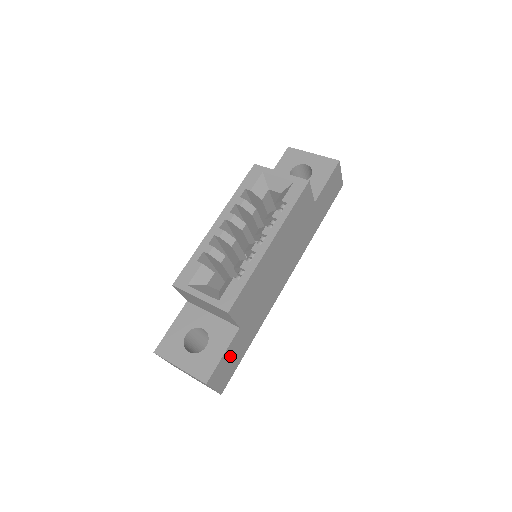
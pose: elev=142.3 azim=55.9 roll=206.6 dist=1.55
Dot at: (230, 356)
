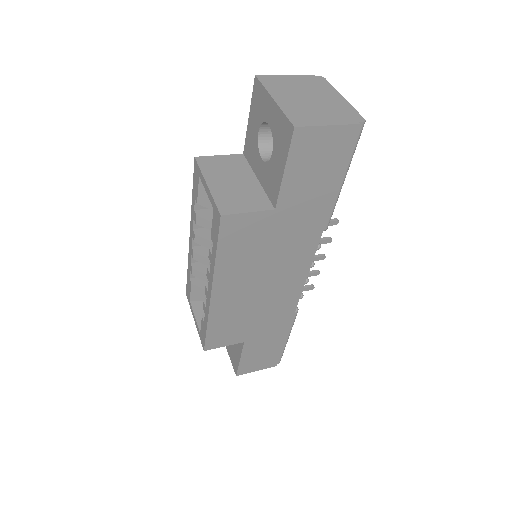
Dot at: (255, 354)
